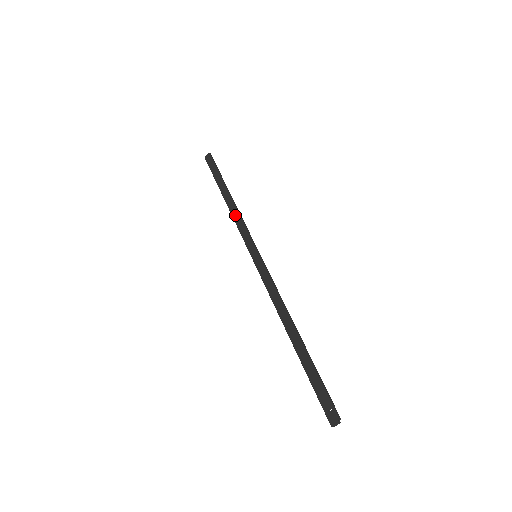
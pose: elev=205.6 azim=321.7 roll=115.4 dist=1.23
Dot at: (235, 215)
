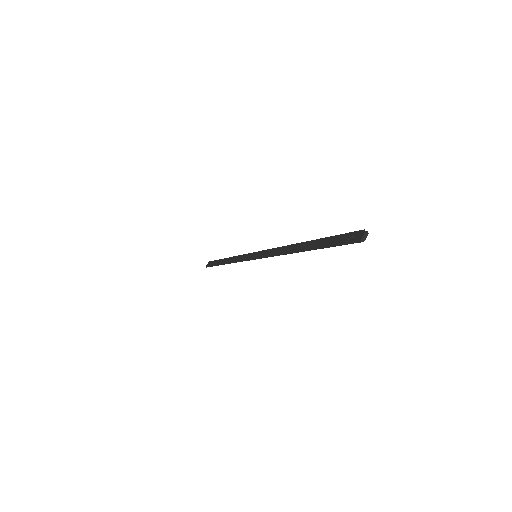
Dot at: (234, 259)
